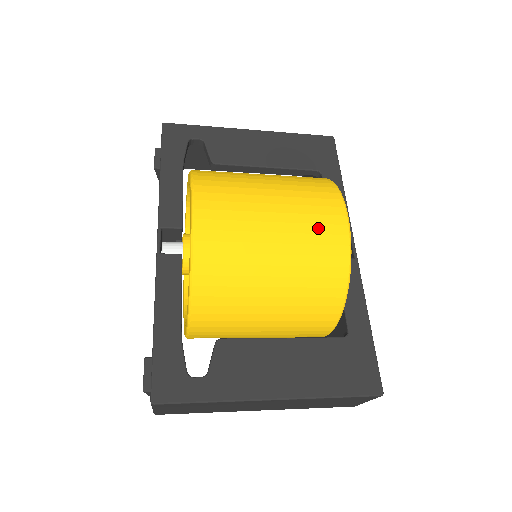
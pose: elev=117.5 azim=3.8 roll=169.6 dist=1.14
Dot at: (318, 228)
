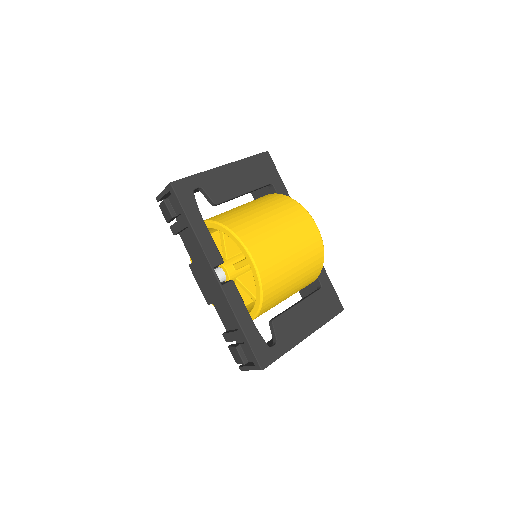
Dot at: (309, 242)
